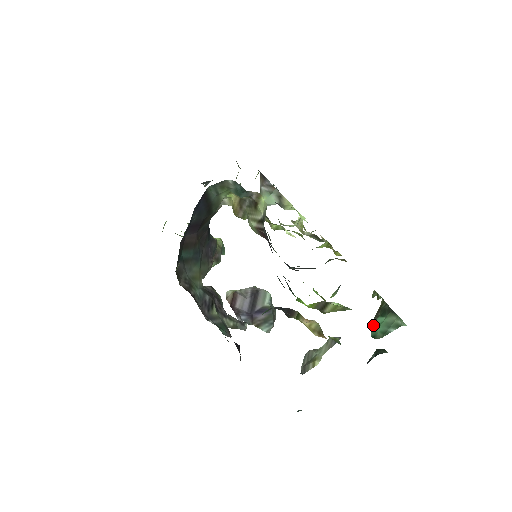
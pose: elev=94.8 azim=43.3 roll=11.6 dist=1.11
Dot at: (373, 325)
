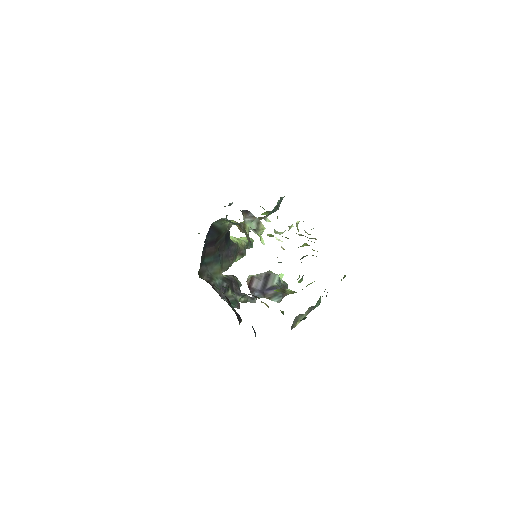
Dot at: occluded
